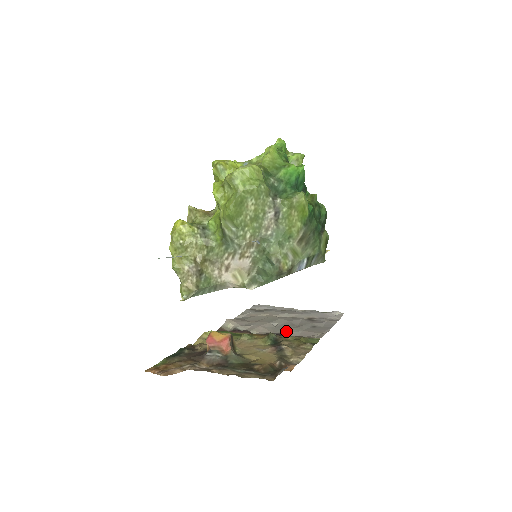
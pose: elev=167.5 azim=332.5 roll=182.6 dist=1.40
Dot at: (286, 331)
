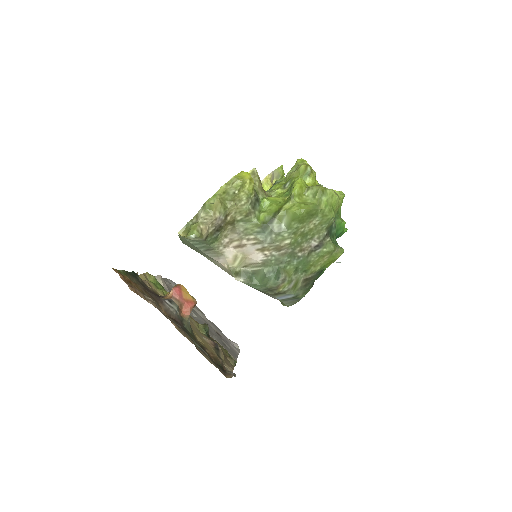
Dot at: occluded
